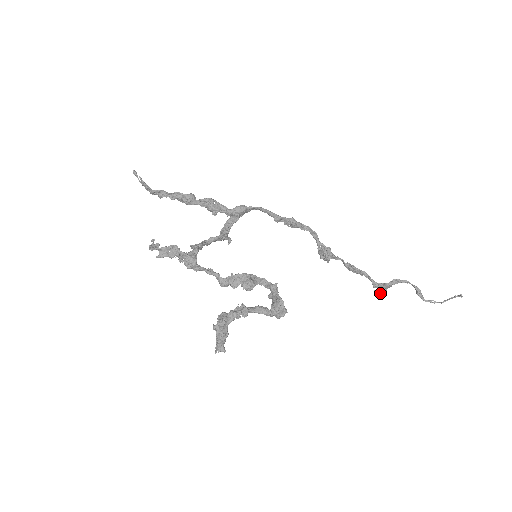
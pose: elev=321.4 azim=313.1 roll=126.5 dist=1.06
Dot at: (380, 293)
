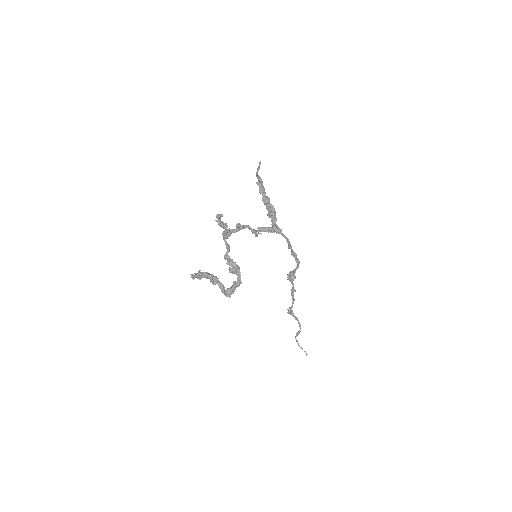
Dot at: (289, 312)
